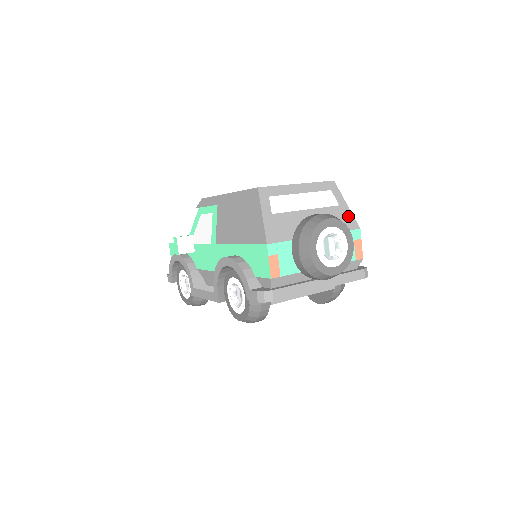
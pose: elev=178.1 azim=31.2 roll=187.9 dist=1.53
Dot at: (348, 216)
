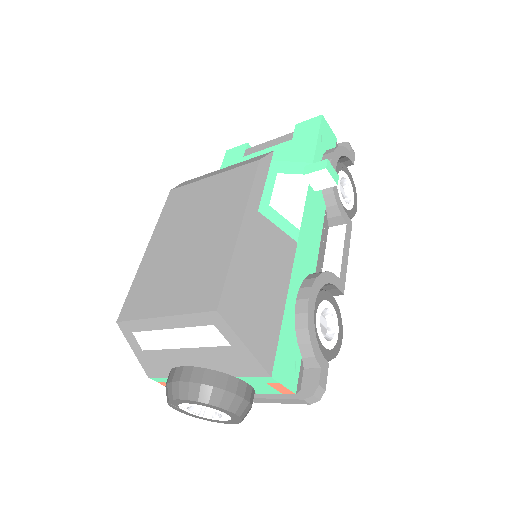
Dot at: (248, 360)
